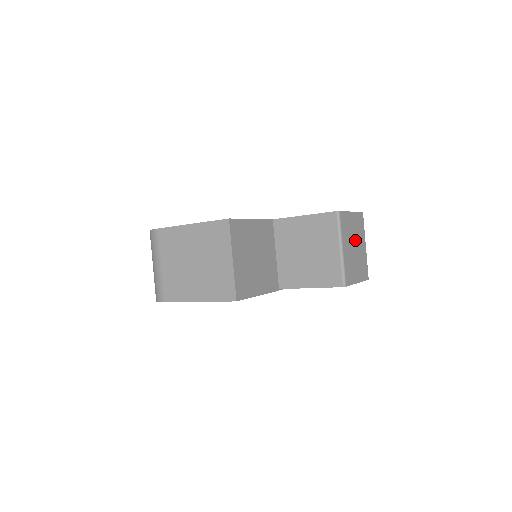
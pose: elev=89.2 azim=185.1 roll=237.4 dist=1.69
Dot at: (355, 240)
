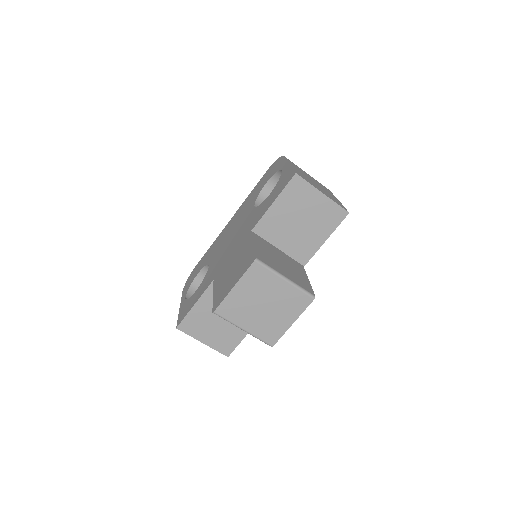
Dot at: (260, 300)
